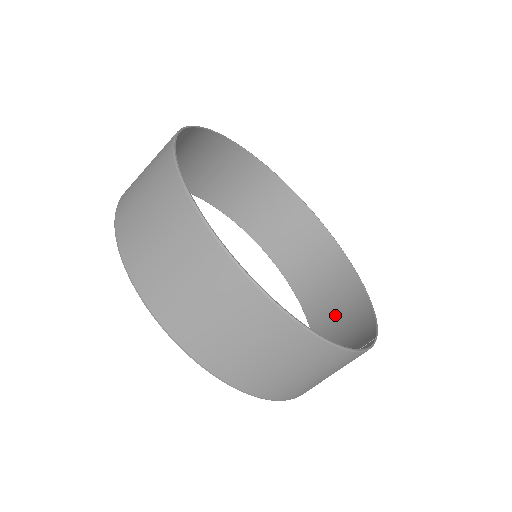
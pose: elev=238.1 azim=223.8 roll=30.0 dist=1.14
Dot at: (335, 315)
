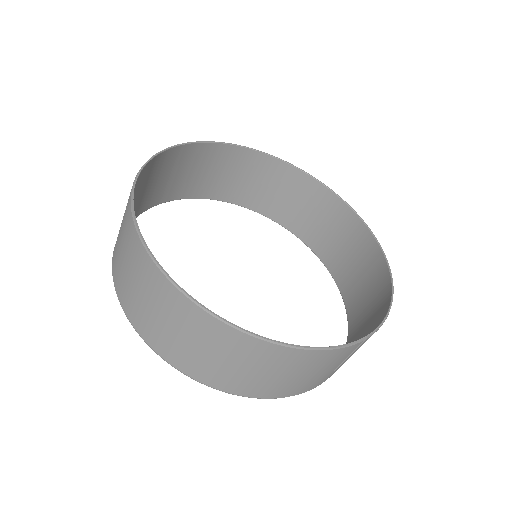
Dot at: (366, 312)
